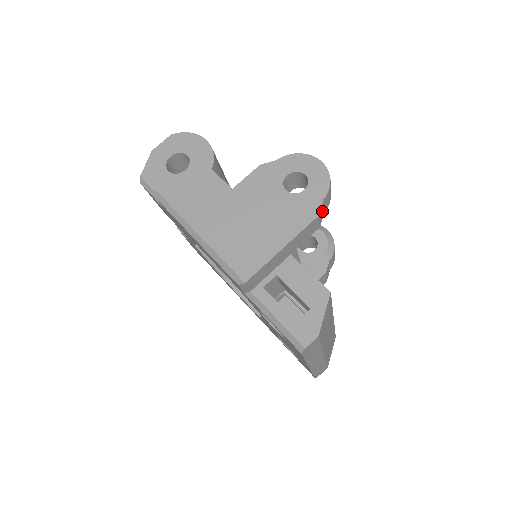
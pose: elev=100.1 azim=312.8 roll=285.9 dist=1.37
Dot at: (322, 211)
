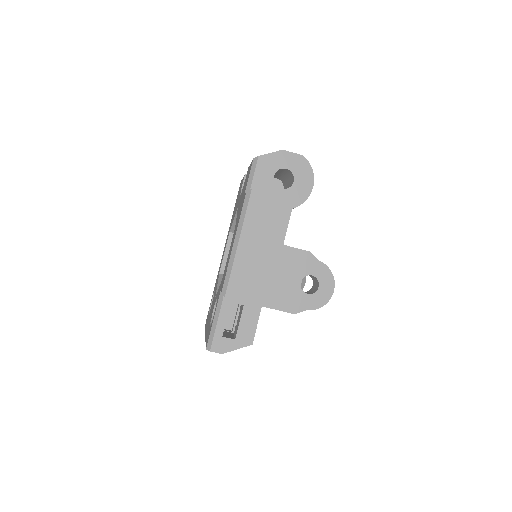
Dot at: occluded
